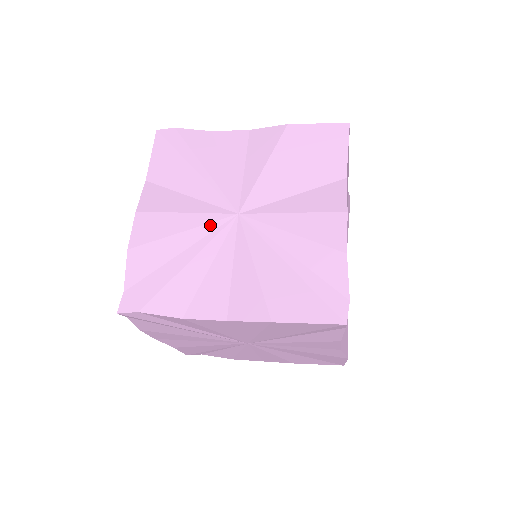
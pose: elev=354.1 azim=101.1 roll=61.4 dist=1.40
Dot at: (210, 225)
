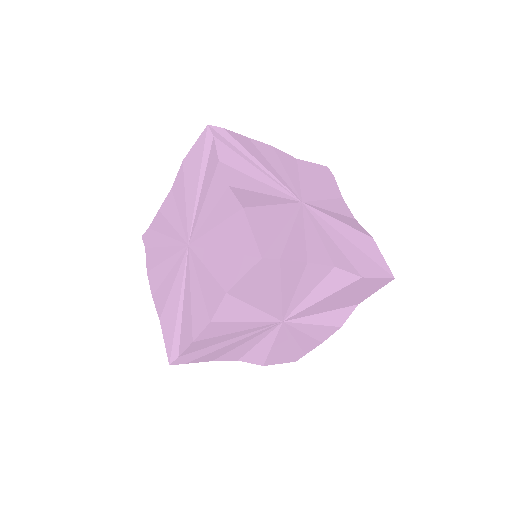
Dot at: occluded
